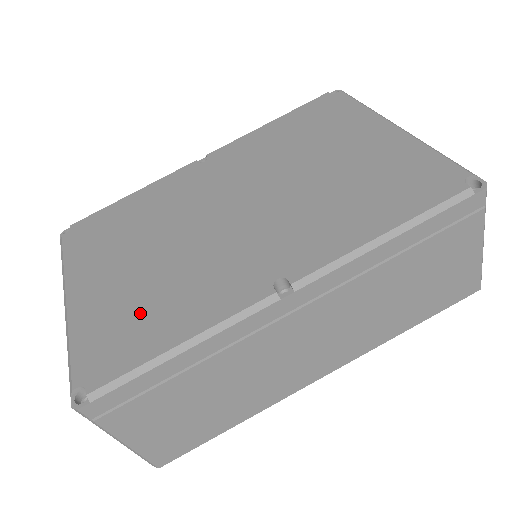
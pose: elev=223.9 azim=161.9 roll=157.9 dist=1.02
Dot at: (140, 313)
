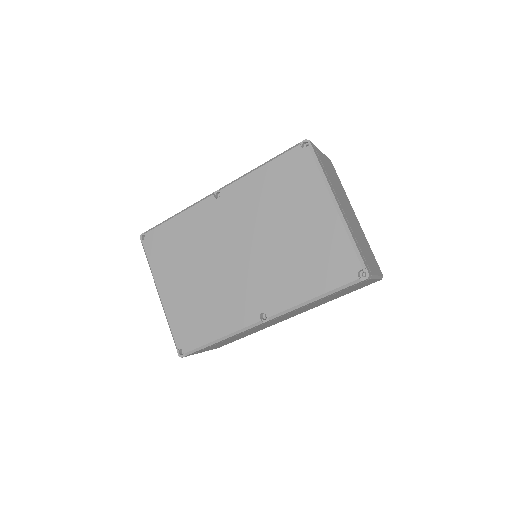
Dot at: (199, 315)
